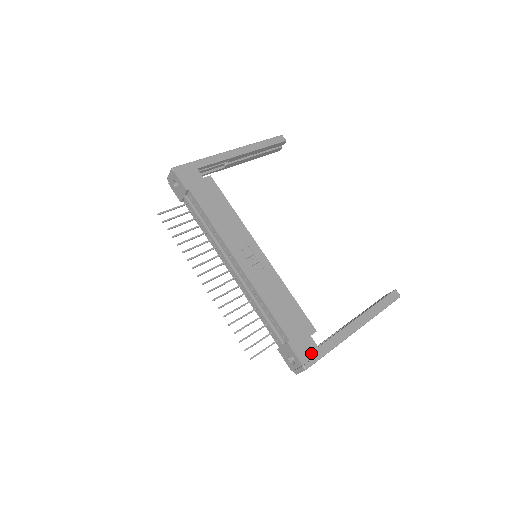
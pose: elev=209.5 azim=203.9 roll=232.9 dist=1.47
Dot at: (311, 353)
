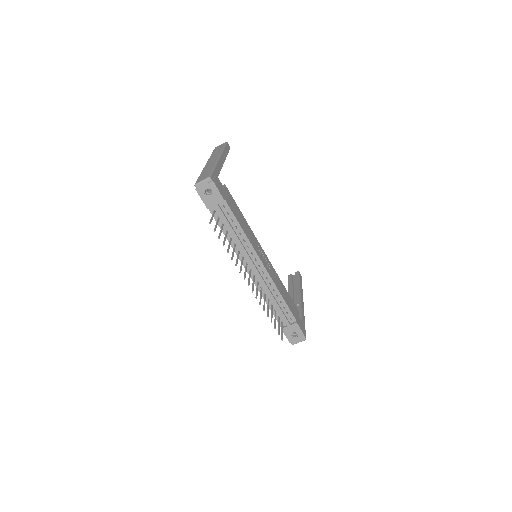
Dot at: (303, 327)
